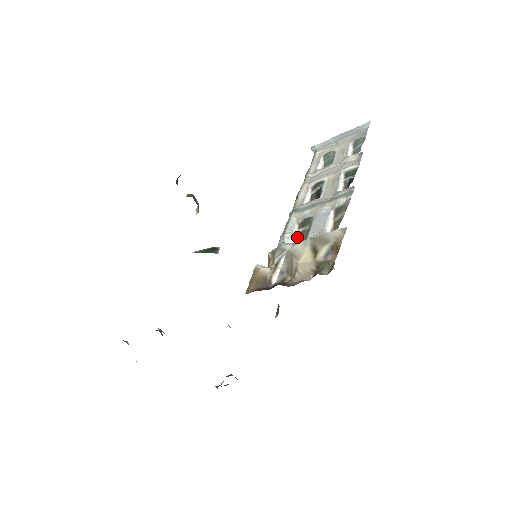
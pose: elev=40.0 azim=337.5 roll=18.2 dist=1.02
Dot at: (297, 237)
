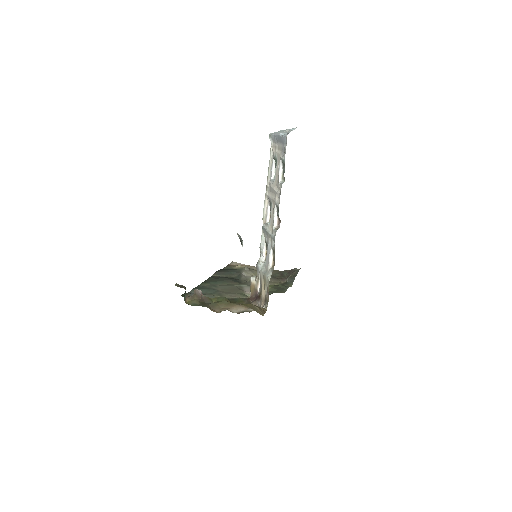
Dot at: (266, 253)
